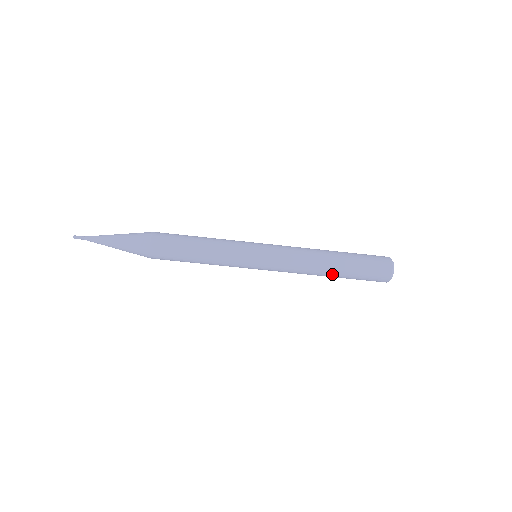
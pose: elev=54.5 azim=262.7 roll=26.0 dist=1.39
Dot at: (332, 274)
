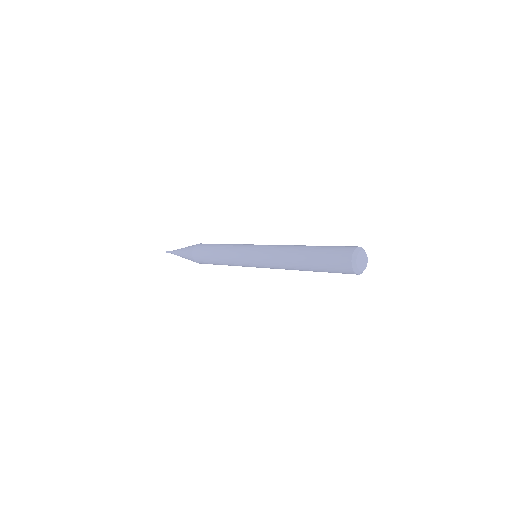
Dot at: occluded
